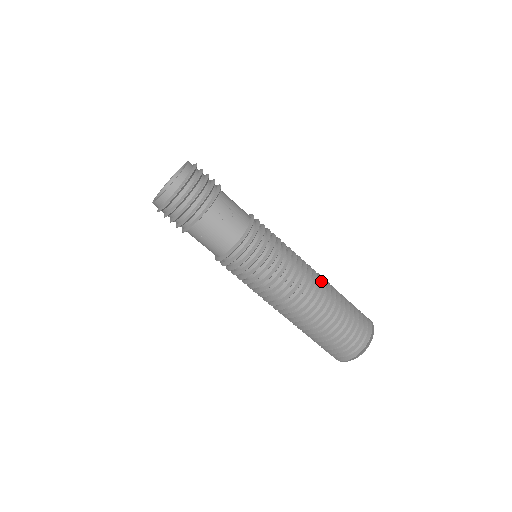
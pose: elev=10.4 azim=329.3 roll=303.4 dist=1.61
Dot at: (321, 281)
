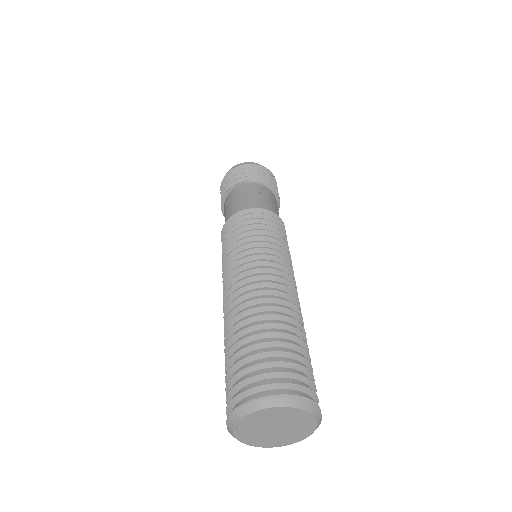
Dot at: occluded
